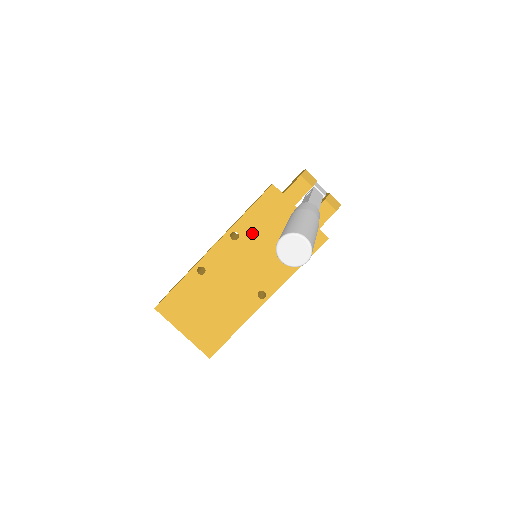
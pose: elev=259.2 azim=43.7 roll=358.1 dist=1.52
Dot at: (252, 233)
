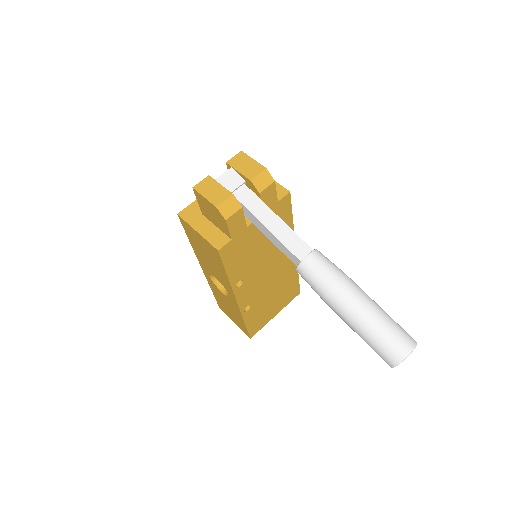
Dot at: (246, 268)
